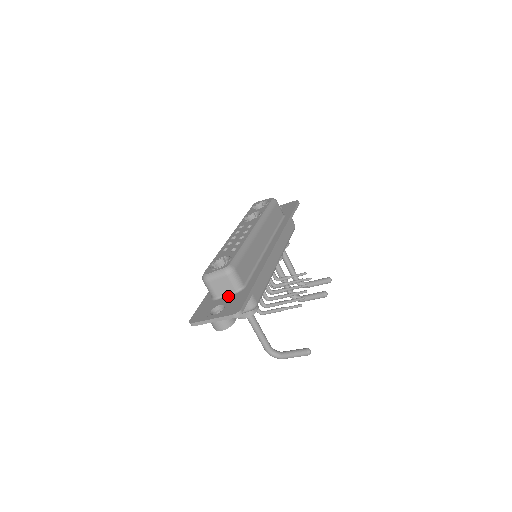
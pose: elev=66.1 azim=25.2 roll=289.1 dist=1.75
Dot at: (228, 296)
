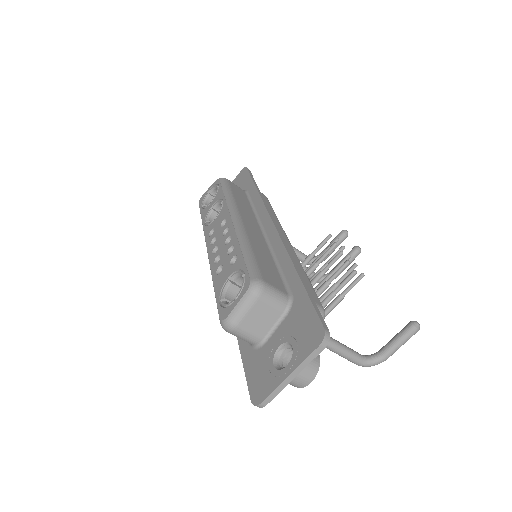
Dot at: (278, 326)
